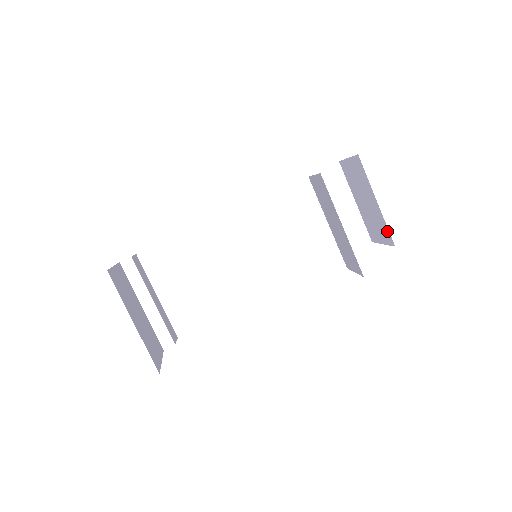
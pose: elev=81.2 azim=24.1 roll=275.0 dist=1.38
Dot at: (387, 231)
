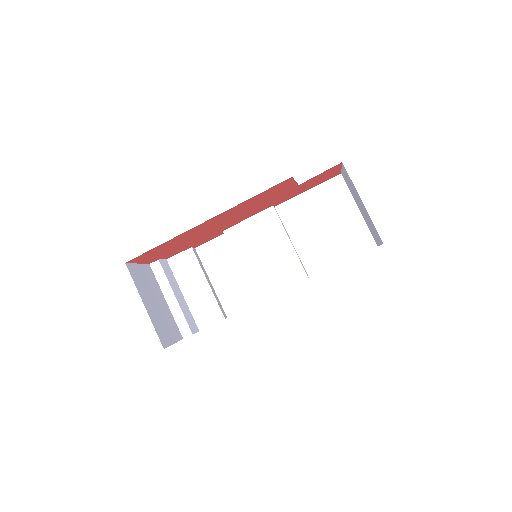
Dot at: (376, 230)
